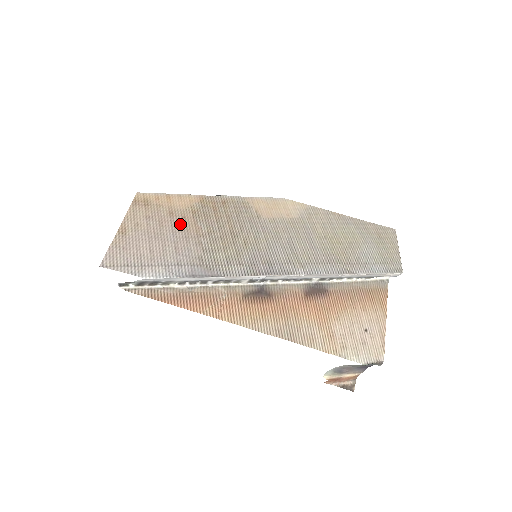
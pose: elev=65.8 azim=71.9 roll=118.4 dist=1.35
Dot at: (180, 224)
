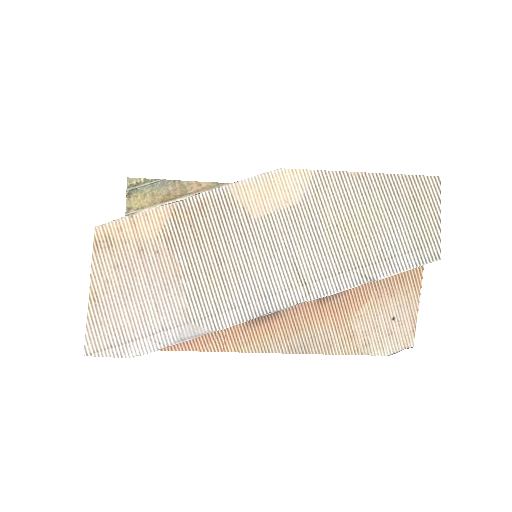
Dot at: (154, 265)
